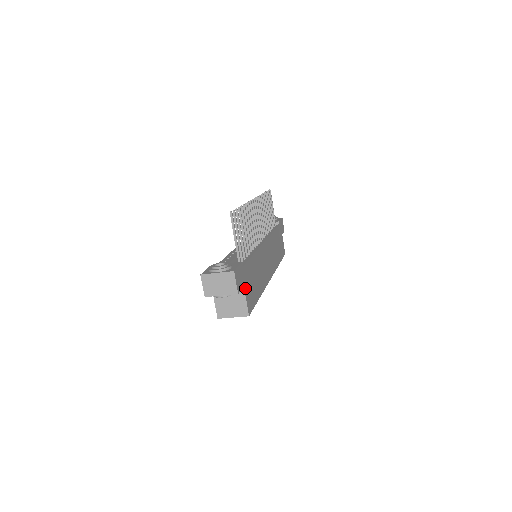
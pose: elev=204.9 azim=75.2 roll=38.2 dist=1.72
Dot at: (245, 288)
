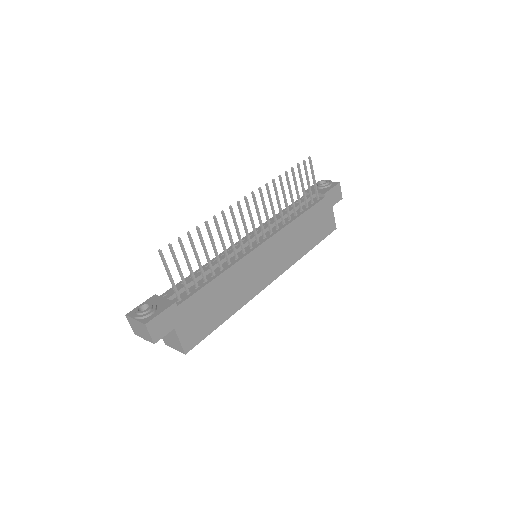
Dot at: (179, 328)
